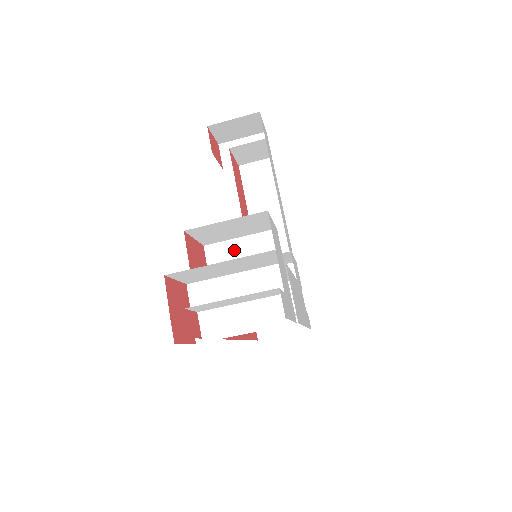
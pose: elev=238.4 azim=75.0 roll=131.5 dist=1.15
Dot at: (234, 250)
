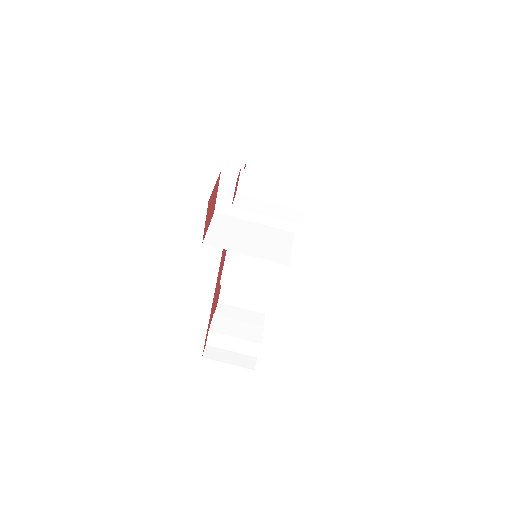
Dot at: occluded
